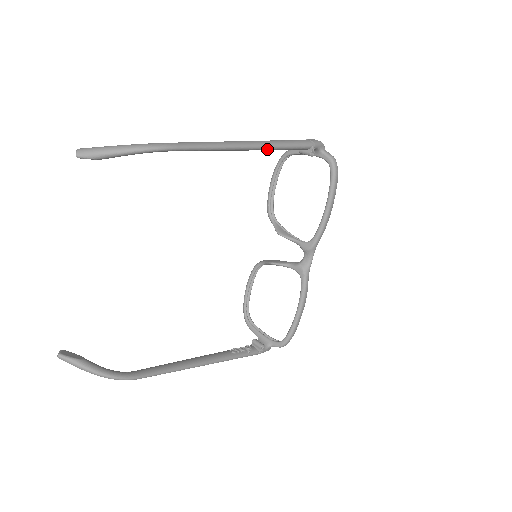
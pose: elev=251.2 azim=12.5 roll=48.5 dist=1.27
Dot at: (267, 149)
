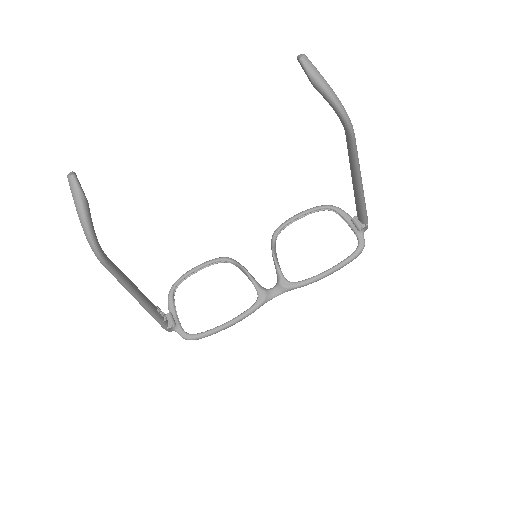
Dot at: (360, 198)
